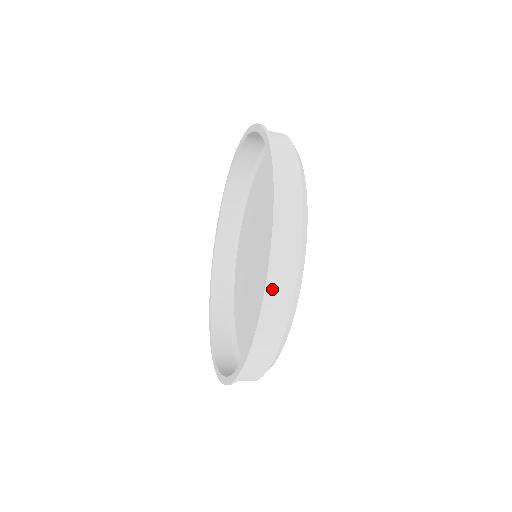
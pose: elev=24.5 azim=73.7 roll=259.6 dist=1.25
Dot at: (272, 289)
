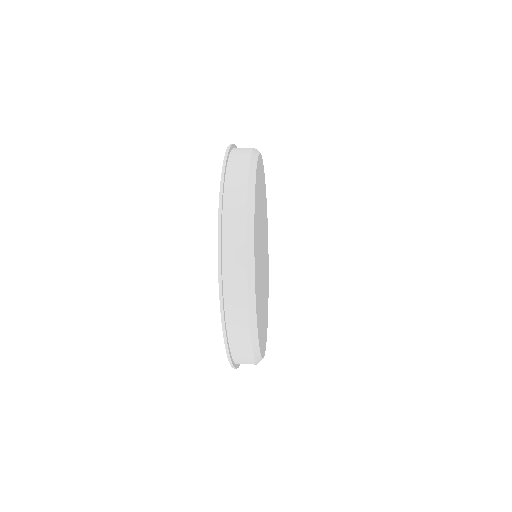
Dot at: occluded
